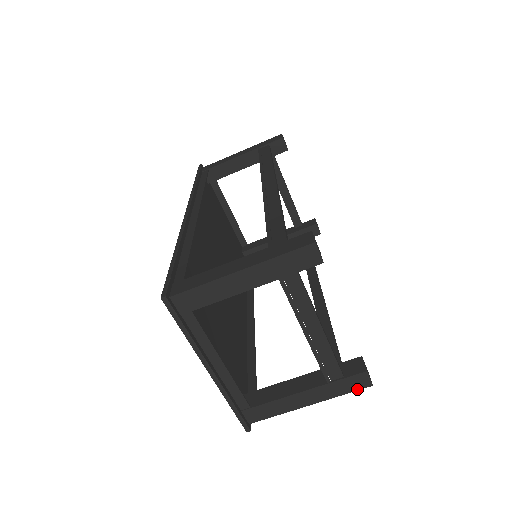
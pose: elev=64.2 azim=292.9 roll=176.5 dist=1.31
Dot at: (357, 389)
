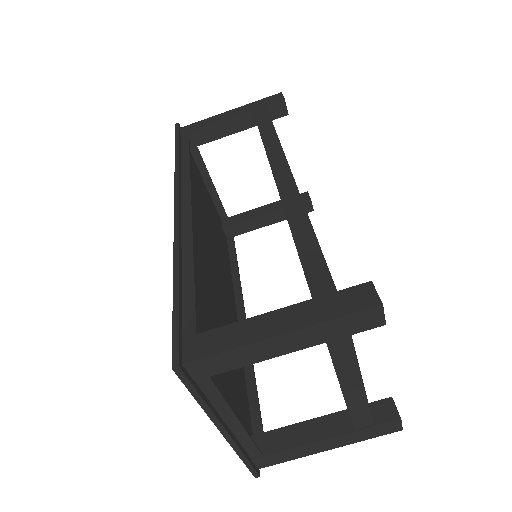
Dot at: (385, 434)
